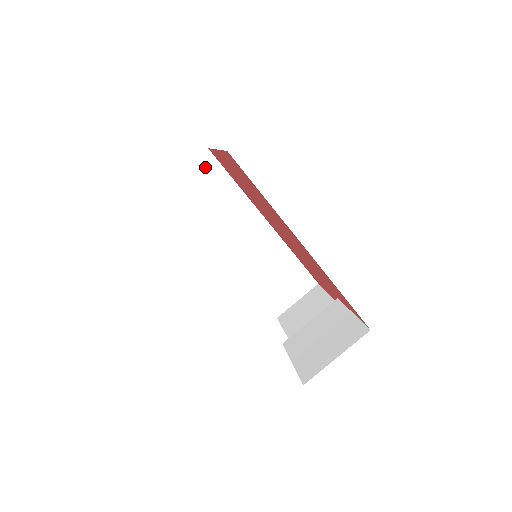
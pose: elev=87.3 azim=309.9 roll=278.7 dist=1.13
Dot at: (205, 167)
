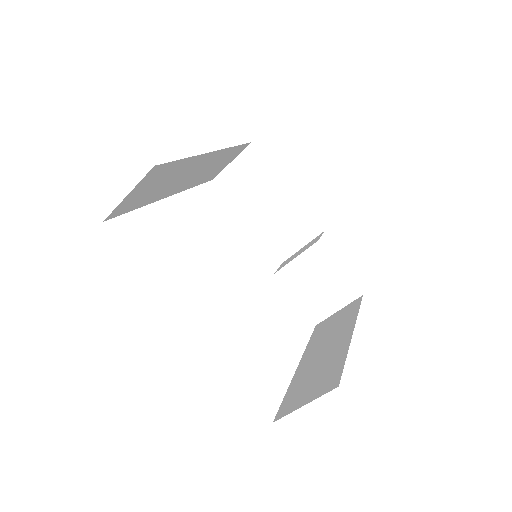
Dot at: (151, 177)
